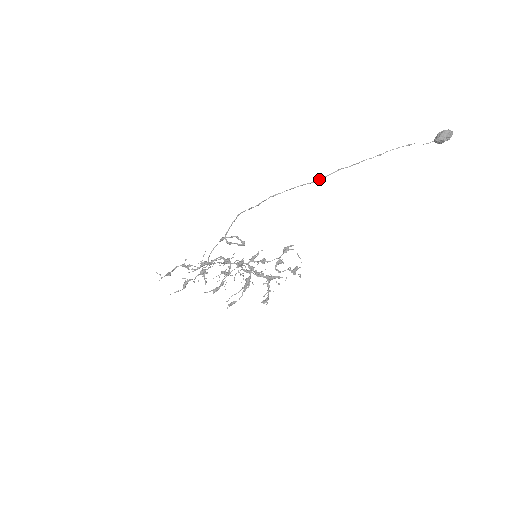
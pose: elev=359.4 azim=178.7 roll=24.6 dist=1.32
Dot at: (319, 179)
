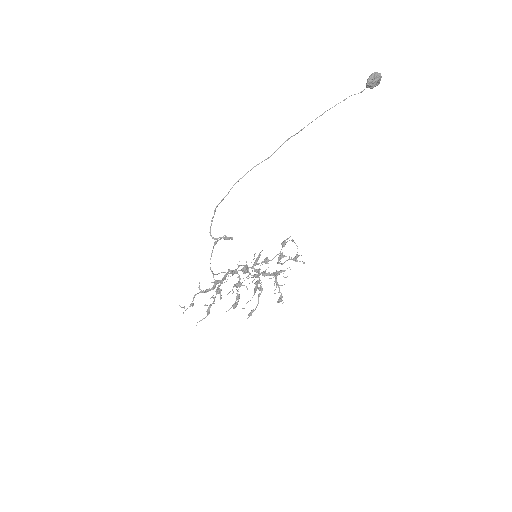
Dot at: (272, 154)
